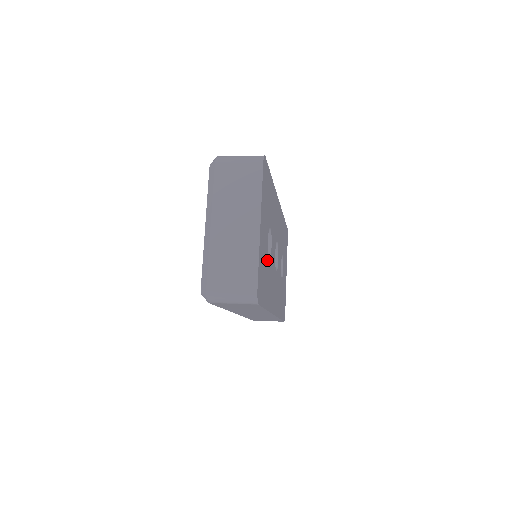
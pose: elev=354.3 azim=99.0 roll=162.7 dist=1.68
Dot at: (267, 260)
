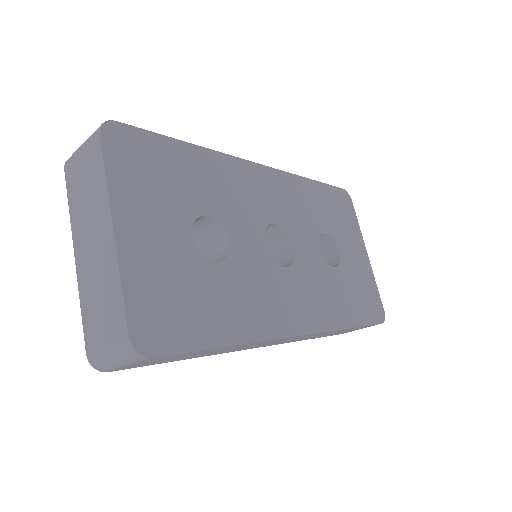
Dot at: (202, 269)
